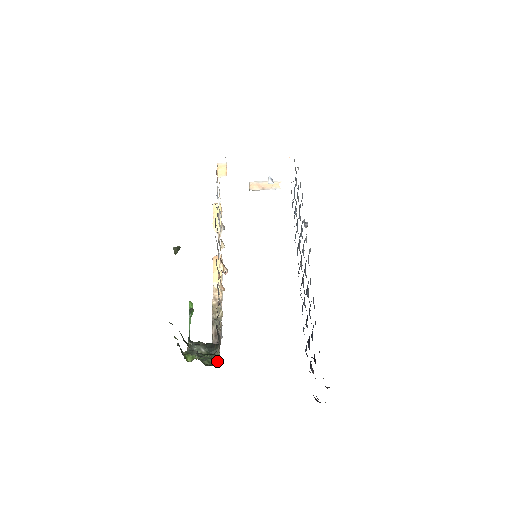
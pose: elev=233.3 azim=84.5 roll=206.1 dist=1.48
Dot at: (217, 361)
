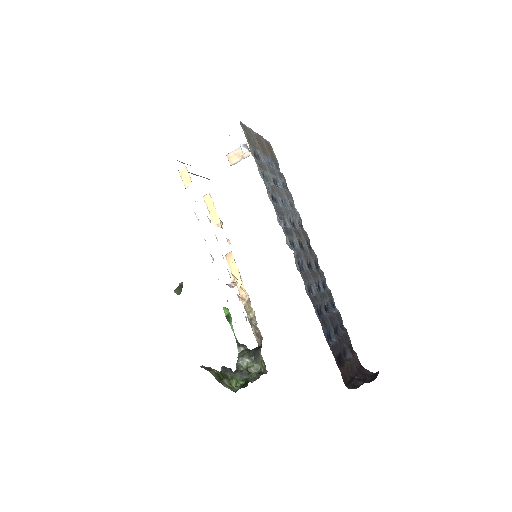
Dot at: (259, 376)
